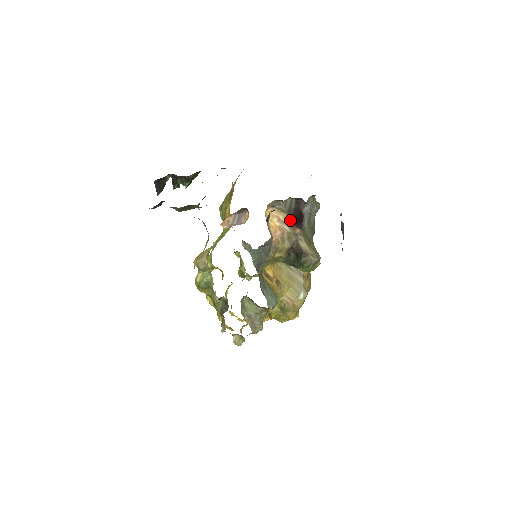
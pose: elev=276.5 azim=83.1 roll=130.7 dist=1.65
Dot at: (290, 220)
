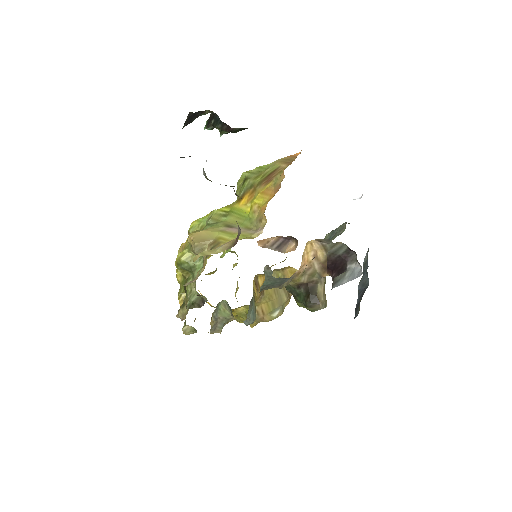
Dot at: (326, 262)
